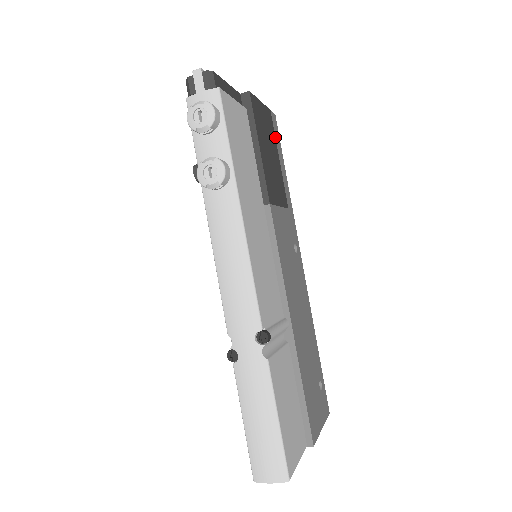
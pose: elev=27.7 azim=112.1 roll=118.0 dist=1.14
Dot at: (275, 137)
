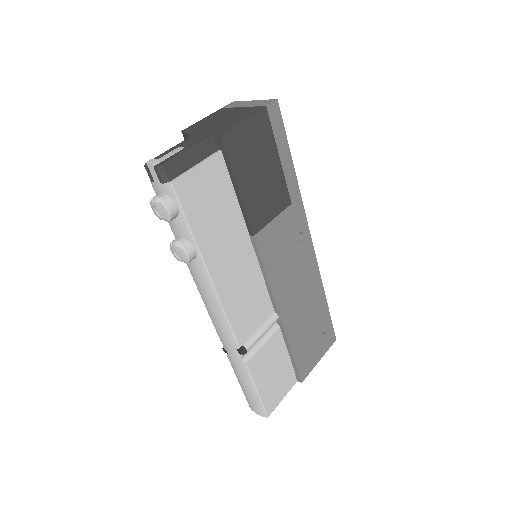
Dot at: (274, 135)
